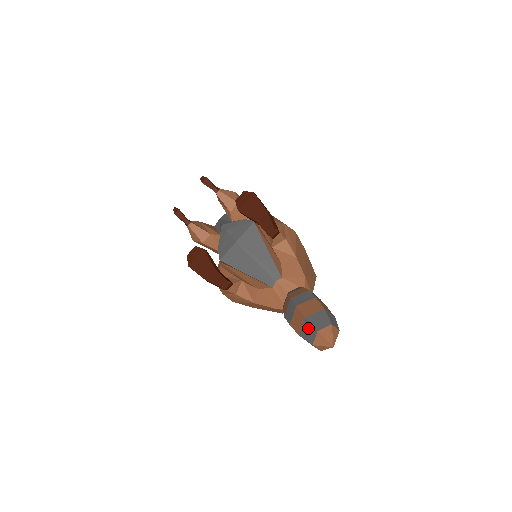
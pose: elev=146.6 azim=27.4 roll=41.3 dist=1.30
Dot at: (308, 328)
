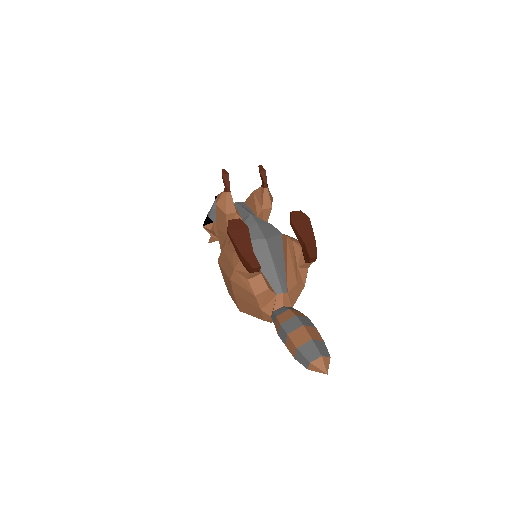
Dot at: (311, 348)
